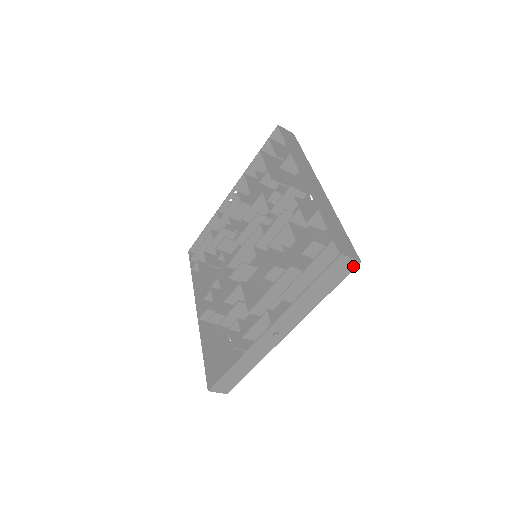
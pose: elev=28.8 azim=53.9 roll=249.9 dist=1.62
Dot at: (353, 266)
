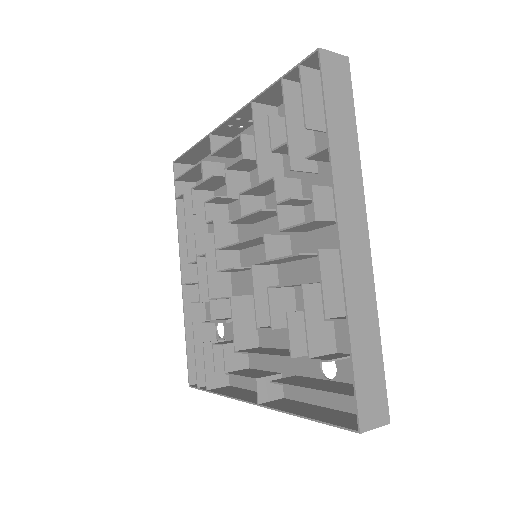
Dot at: occluded
